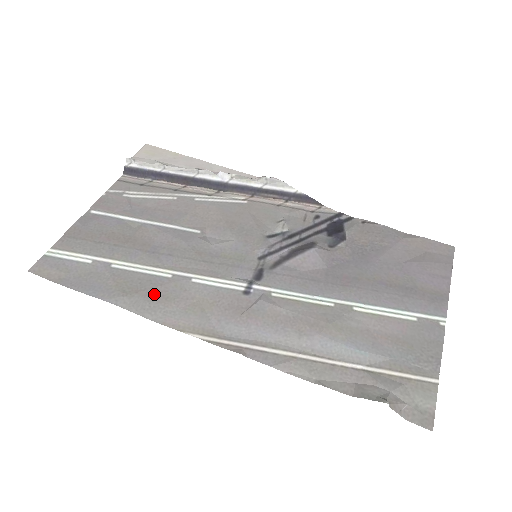
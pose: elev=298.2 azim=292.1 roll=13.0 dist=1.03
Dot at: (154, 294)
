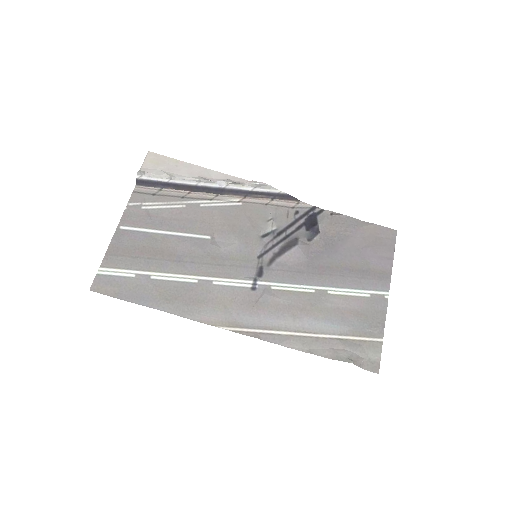
Dot at: (189, 299)
